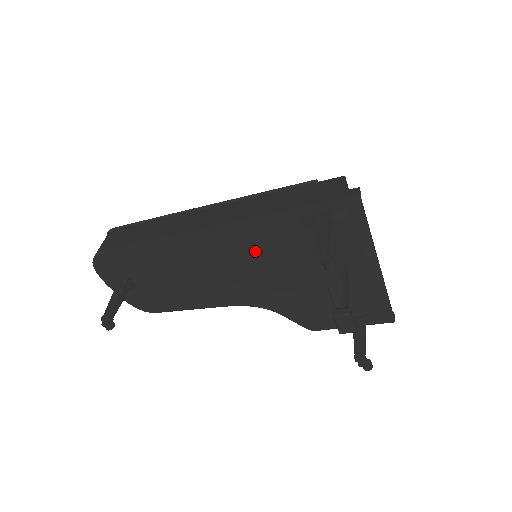
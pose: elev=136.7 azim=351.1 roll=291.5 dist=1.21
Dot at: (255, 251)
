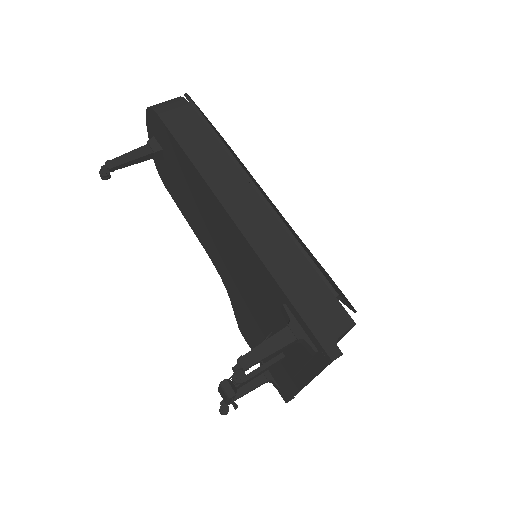
Dot at: (245, 266)
